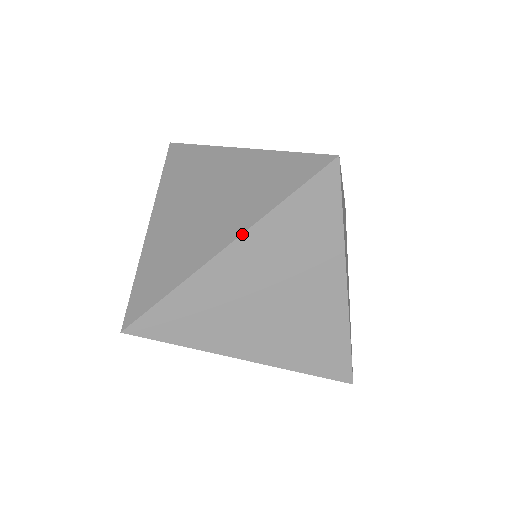
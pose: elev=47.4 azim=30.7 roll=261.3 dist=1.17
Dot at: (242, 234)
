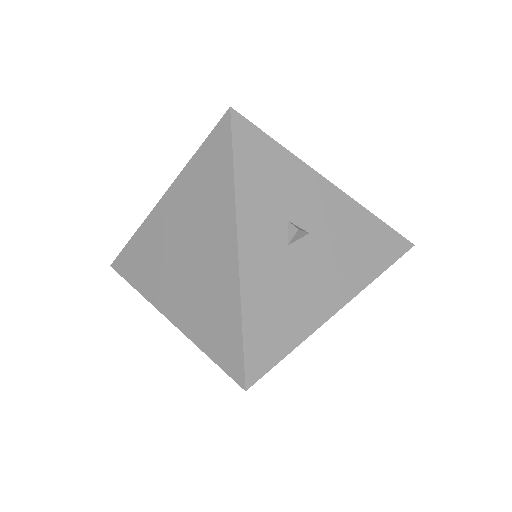
Dot at: (177, 327)
